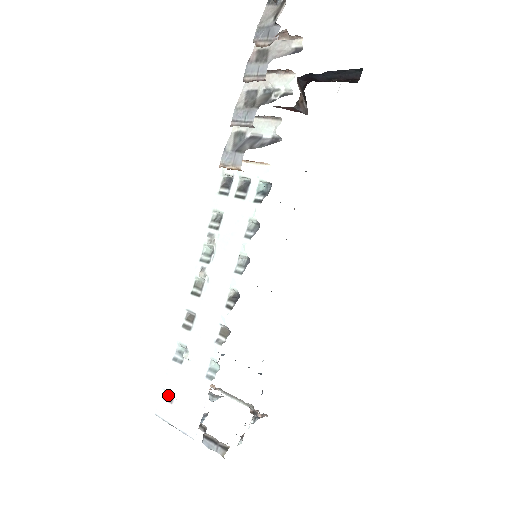
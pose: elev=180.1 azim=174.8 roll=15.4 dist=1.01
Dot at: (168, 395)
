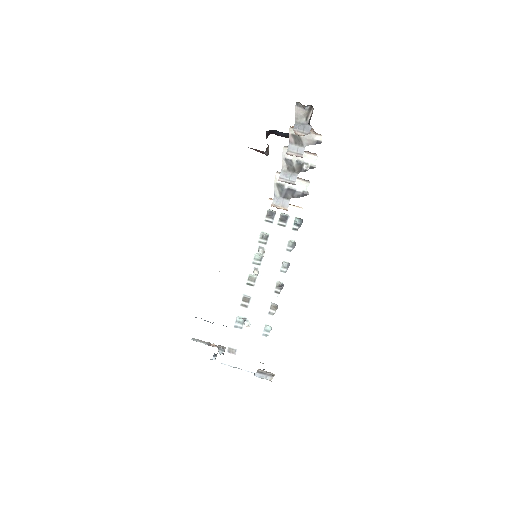
Dot at: (231, 350)
